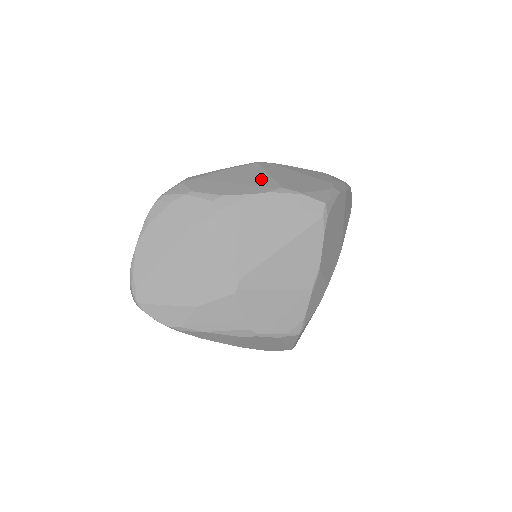
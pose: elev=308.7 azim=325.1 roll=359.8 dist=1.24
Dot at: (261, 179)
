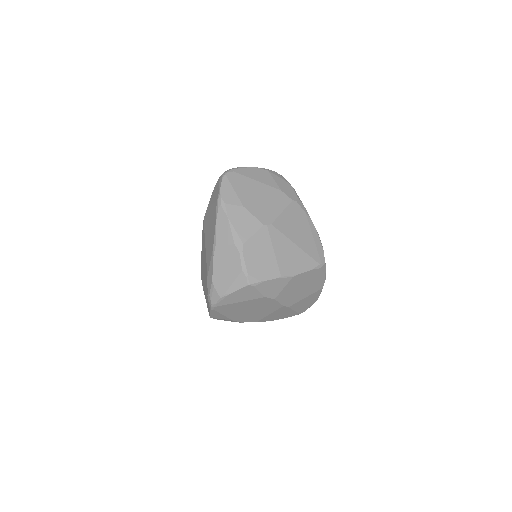
Dot at: occluded
